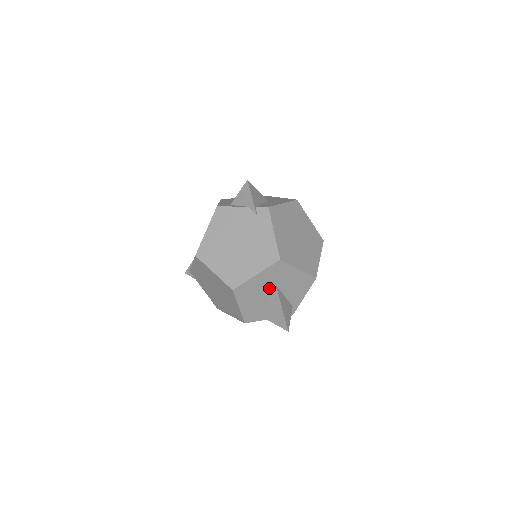
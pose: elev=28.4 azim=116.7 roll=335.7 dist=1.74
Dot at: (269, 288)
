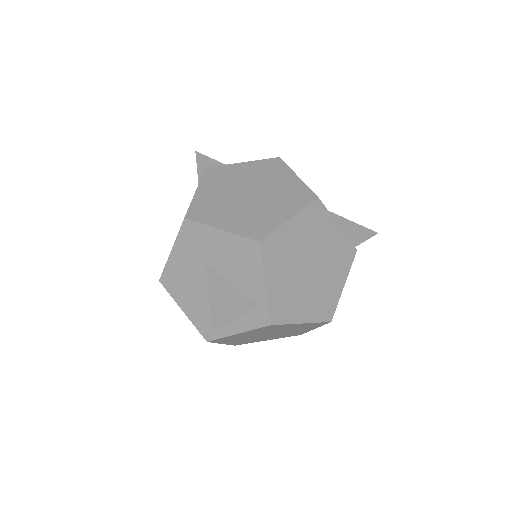
Dot at: (201, 272)
